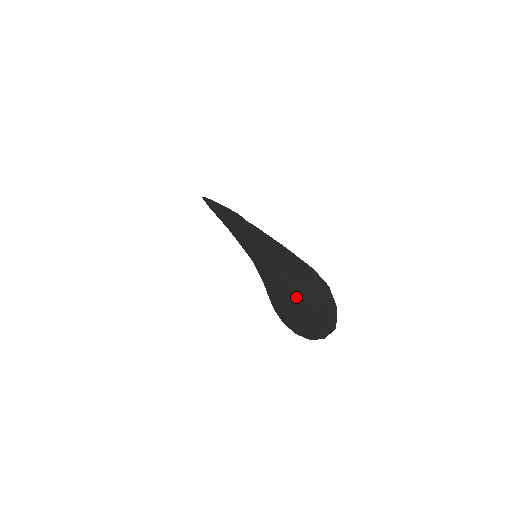
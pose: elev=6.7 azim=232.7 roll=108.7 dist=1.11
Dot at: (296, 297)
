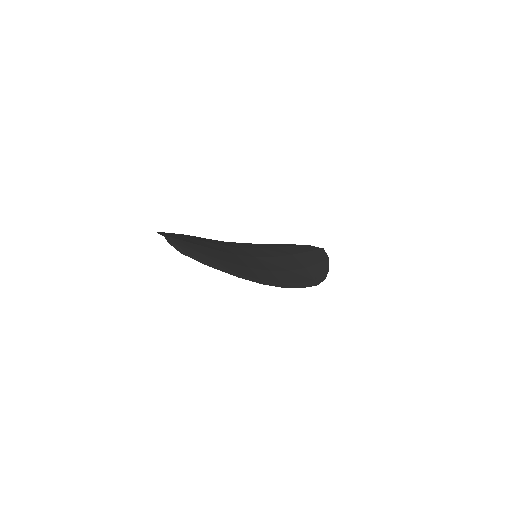
Dot at: occluded
